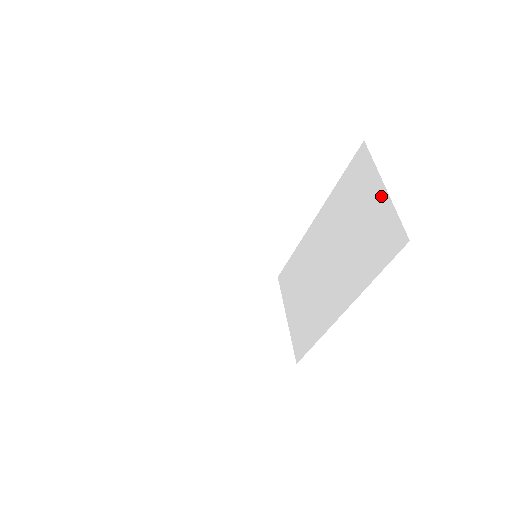
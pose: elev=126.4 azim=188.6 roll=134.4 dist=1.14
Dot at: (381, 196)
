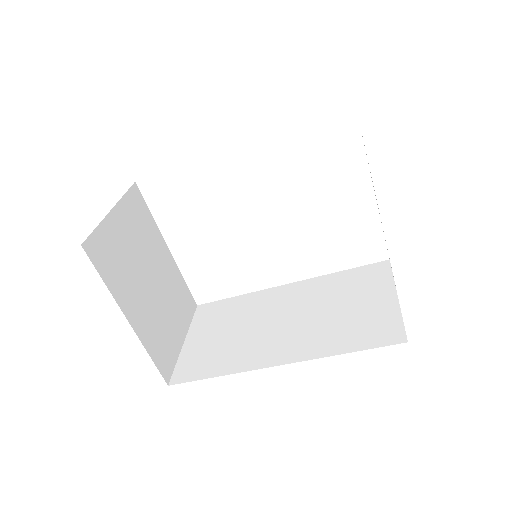
Dot at: (389, 300)
